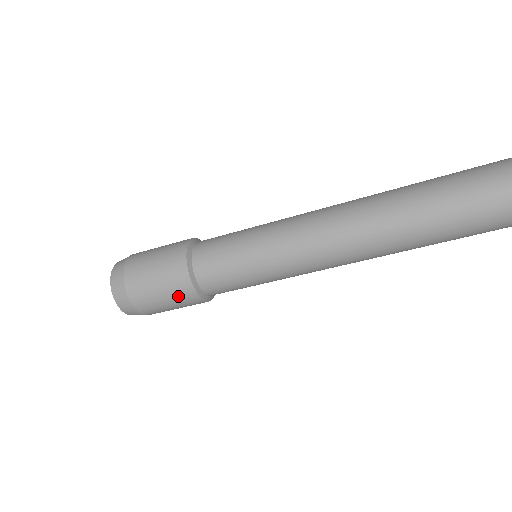
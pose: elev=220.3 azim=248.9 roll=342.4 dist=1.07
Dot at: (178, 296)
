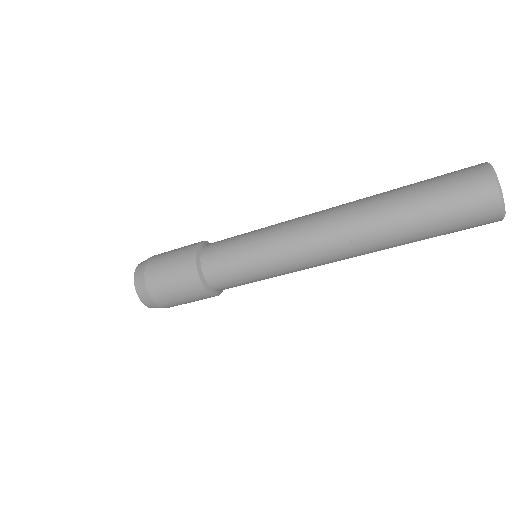
Dot at: (182, 274)
